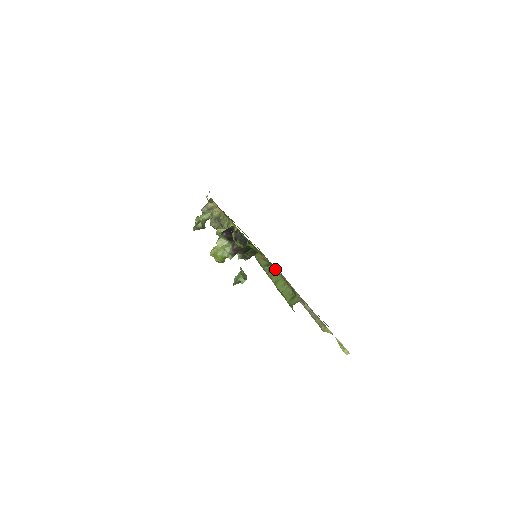
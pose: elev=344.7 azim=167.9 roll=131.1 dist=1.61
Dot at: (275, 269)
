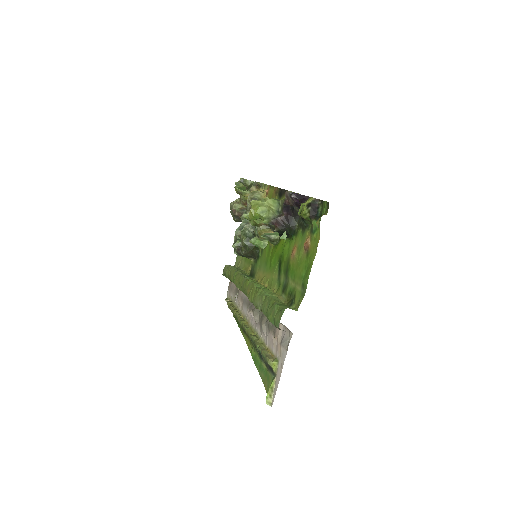
Dot at: (262, 281)
